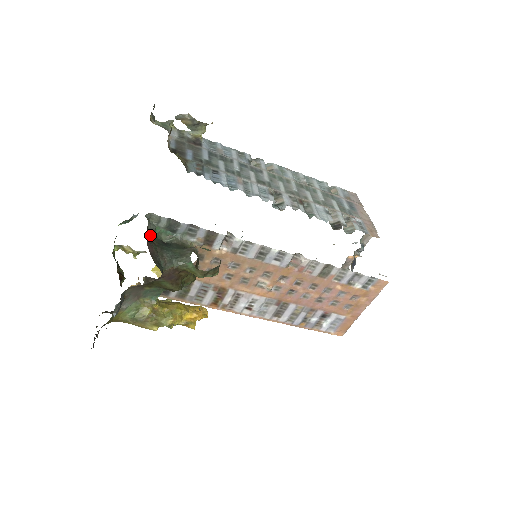
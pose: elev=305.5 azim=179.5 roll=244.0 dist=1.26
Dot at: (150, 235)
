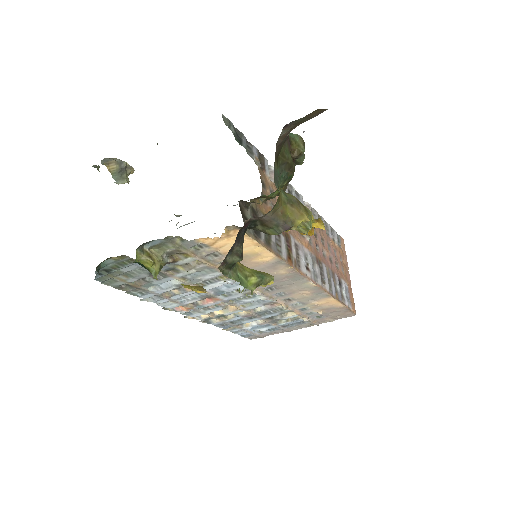
Dot at: occluded
